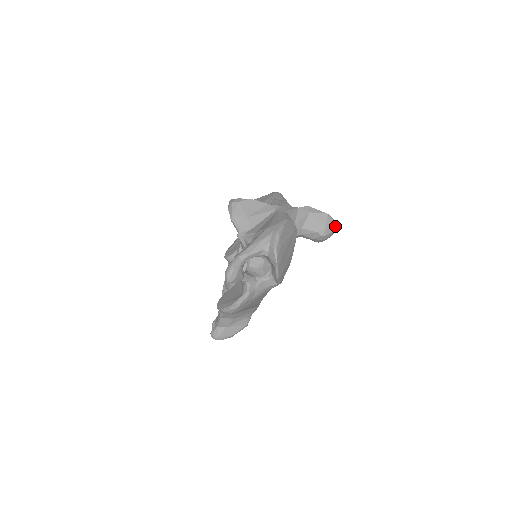
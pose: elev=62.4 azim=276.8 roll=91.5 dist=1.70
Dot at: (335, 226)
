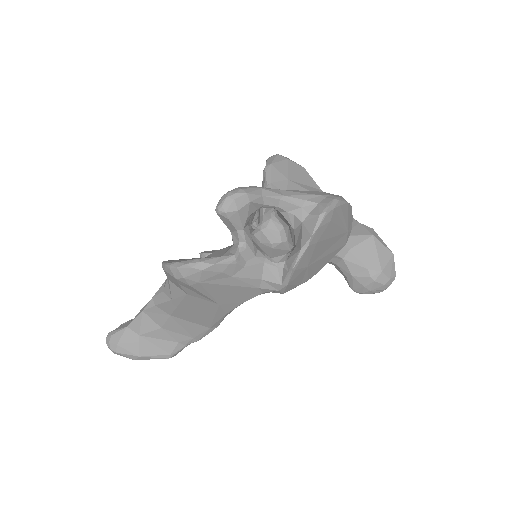
Dot at: (393, 280)
